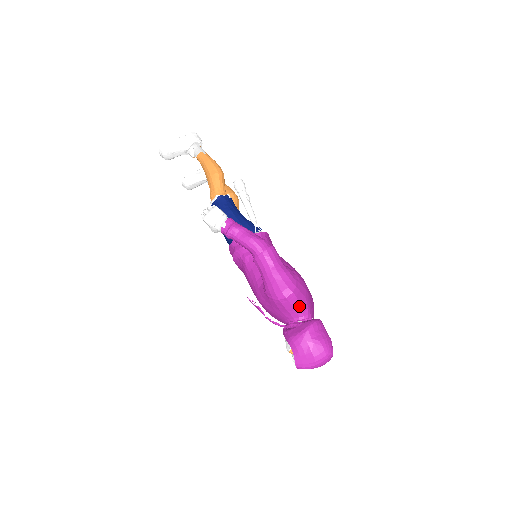
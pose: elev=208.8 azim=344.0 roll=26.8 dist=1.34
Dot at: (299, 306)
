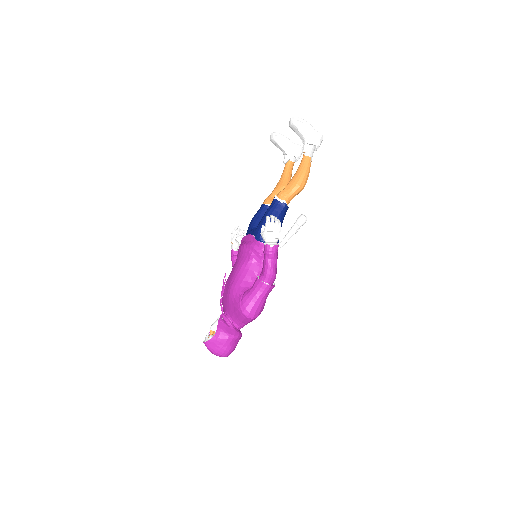
Dot at: (245, 323)
